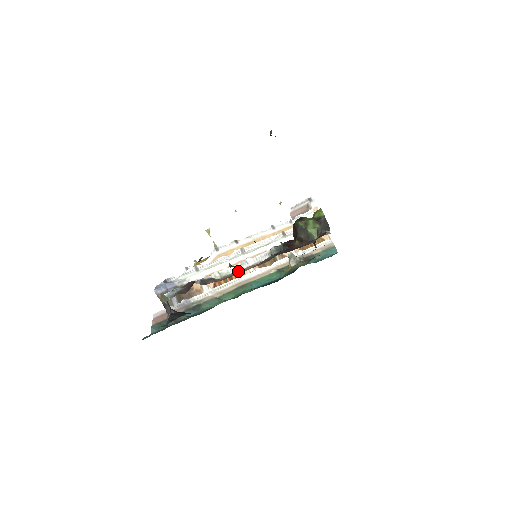
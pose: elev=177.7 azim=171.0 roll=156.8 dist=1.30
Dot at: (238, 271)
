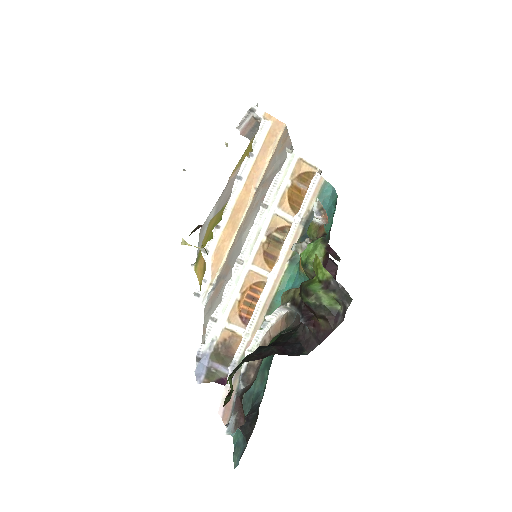
Dot at: (266, 335)
